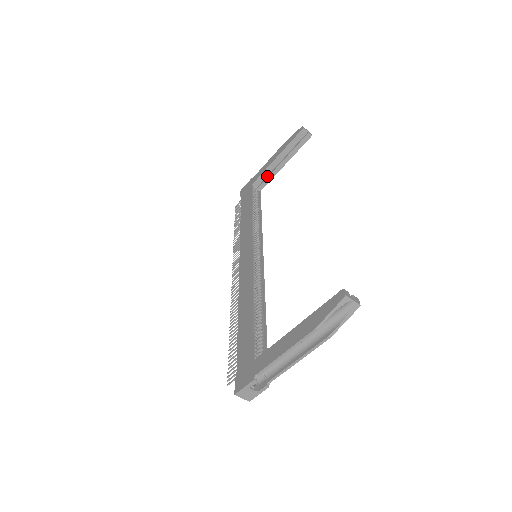
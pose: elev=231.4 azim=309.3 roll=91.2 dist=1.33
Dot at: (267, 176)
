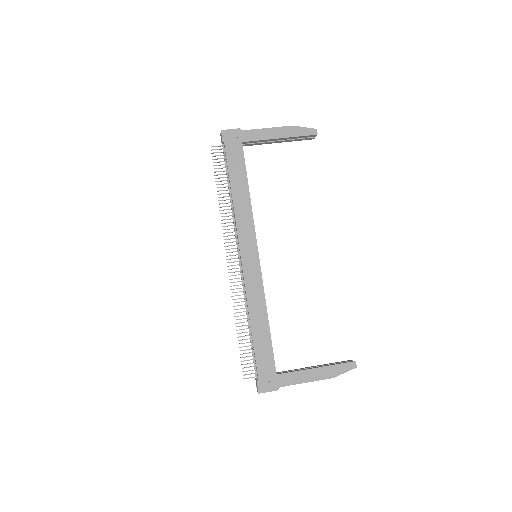
Dot at: (258, 141)
